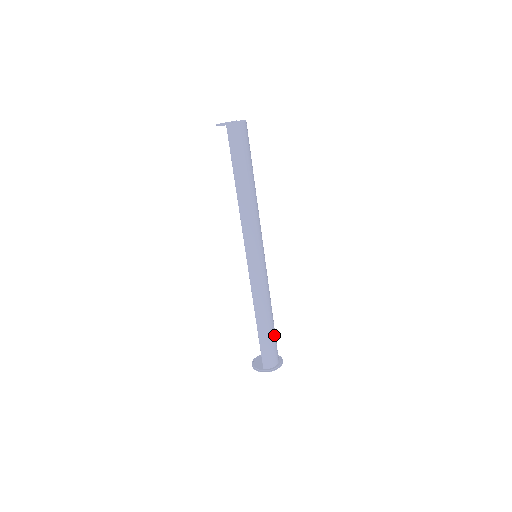
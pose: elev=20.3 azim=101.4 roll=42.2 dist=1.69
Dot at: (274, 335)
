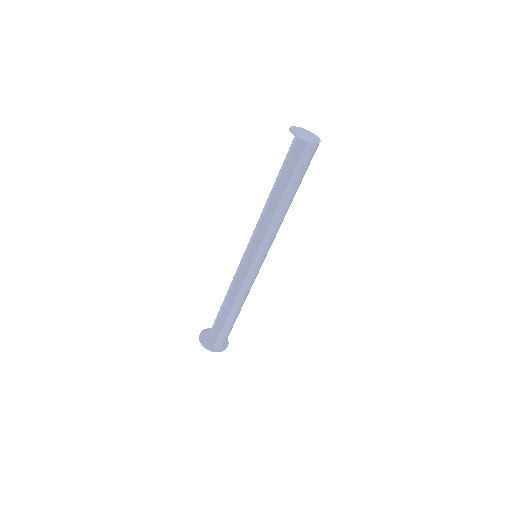
Dot at: occluded
